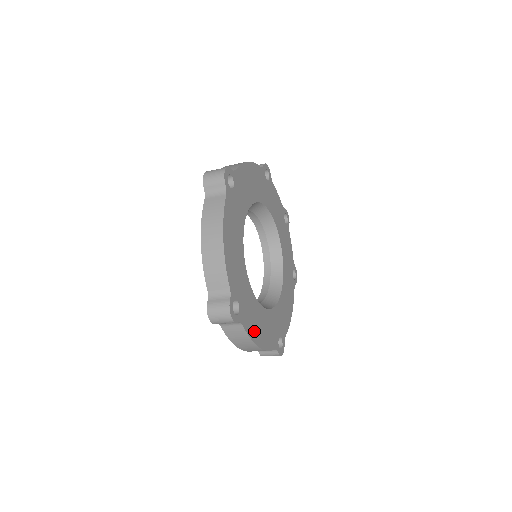
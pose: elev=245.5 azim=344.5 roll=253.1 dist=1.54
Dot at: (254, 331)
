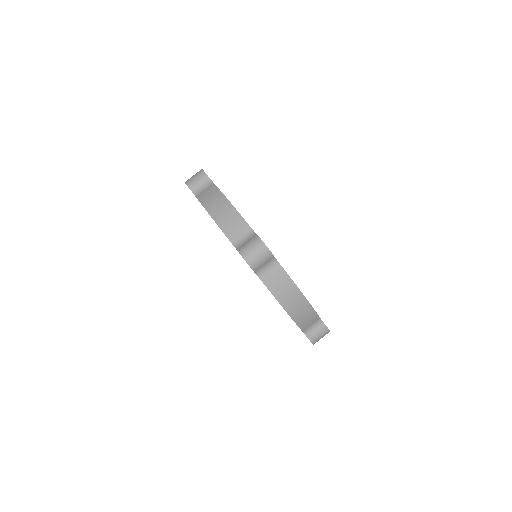
Dot at: occluded
